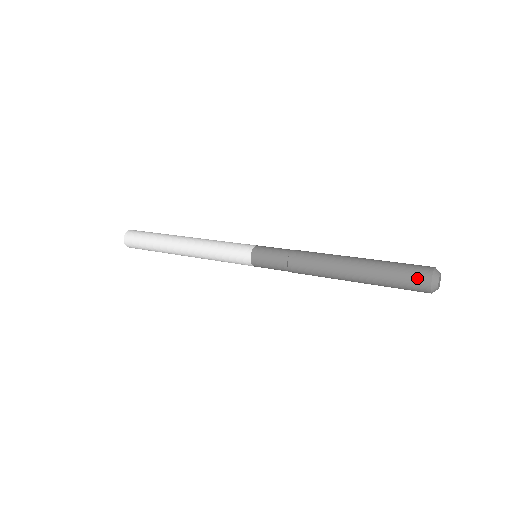
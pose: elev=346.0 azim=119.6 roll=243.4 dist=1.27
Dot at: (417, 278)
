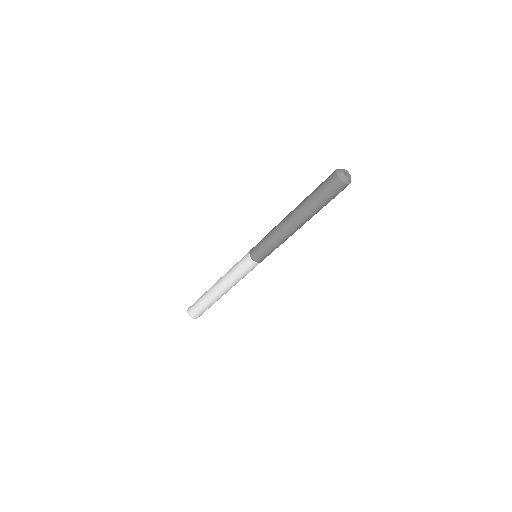
Dot at: occluded
